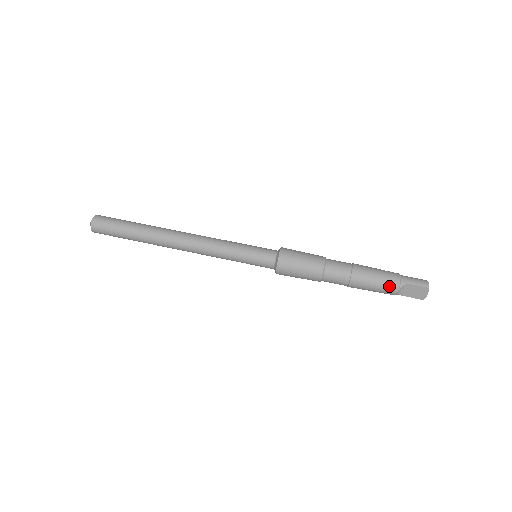
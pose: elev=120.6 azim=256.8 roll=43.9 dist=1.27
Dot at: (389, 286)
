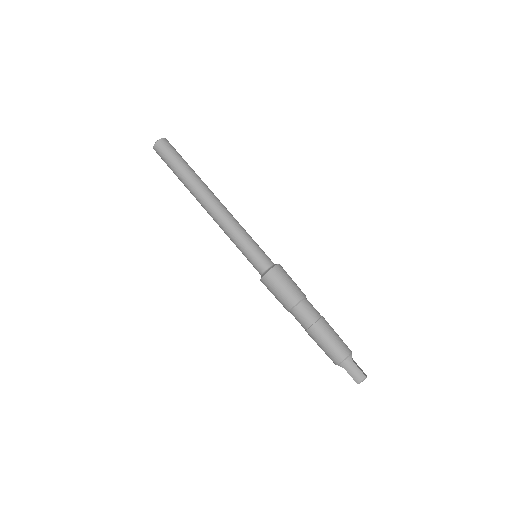
Dot at: (330, 358)
